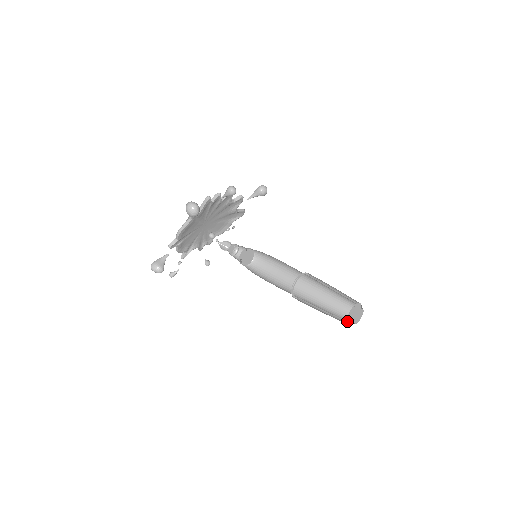
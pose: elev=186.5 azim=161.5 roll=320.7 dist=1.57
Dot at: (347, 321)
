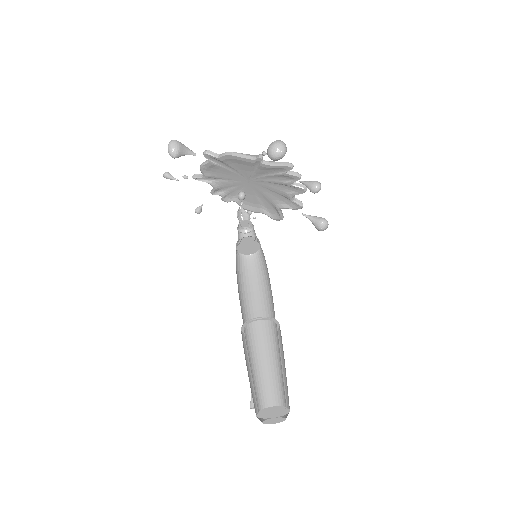
Dot at: (260, 410)
